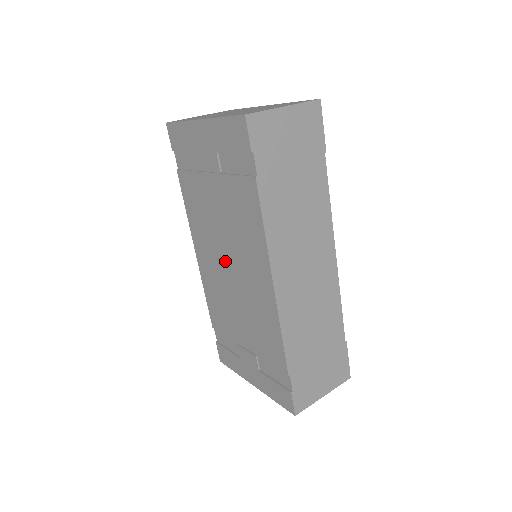
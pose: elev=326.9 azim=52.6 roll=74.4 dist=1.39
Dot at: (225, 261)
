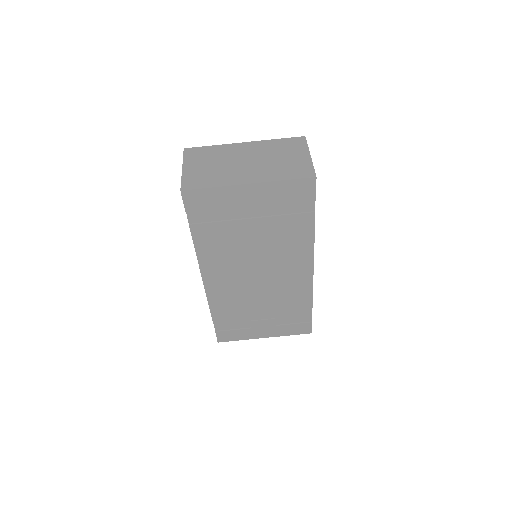
Dot at: (253, 273)
